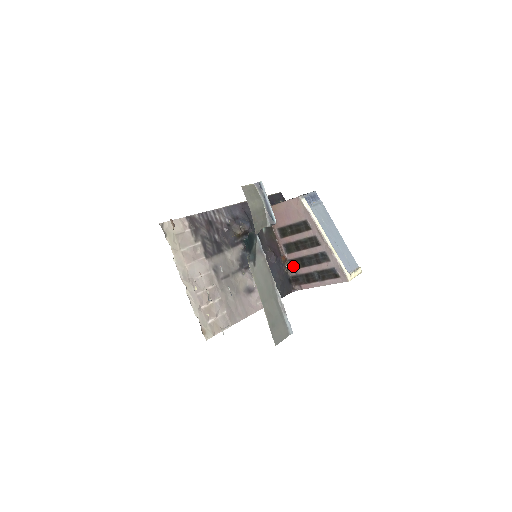
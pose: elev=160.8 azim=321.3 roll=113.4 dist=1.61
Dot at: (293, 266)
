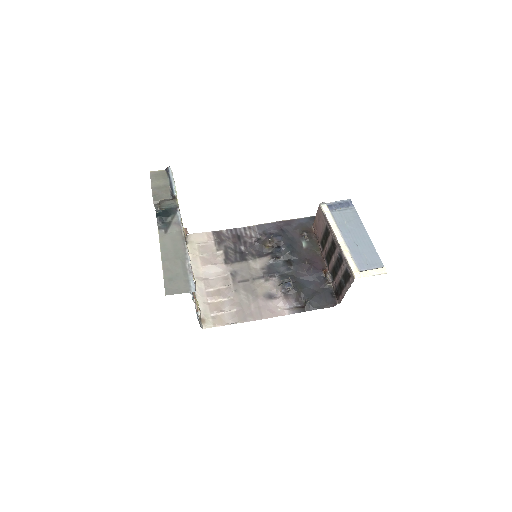
Dot at: (333, 278)
